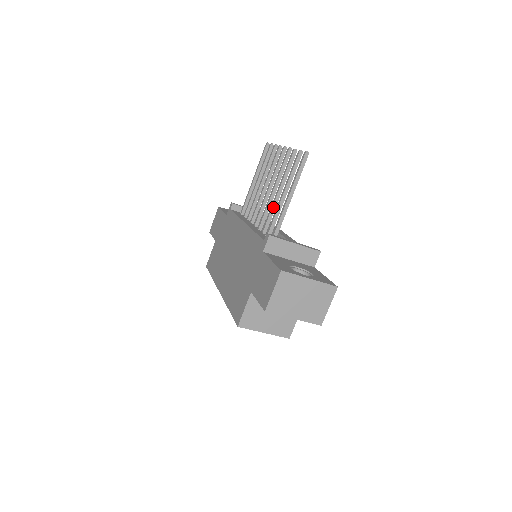
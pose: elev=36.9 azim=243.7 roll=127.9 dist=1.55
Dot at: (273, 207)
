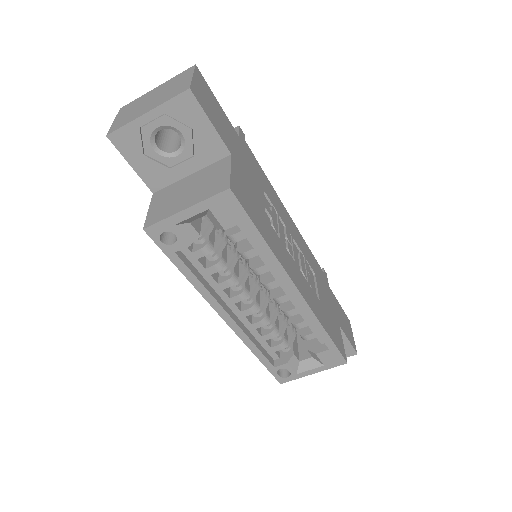
Dot at: occluded
